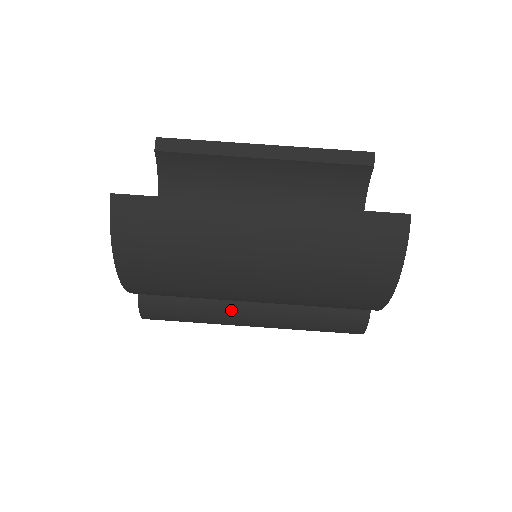
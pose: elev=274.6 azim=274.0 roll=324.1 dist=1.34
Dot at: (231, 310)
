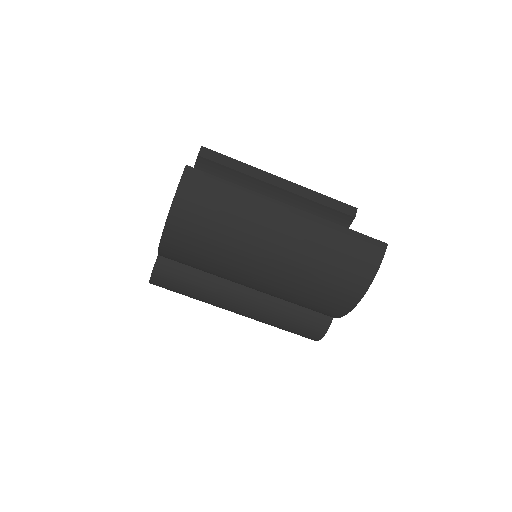
Dot at: (227, 291)
